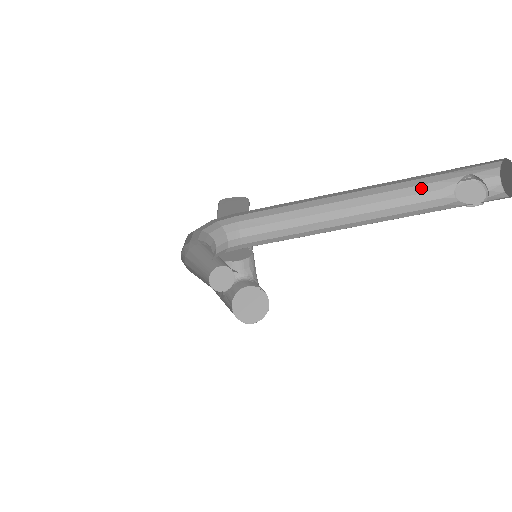
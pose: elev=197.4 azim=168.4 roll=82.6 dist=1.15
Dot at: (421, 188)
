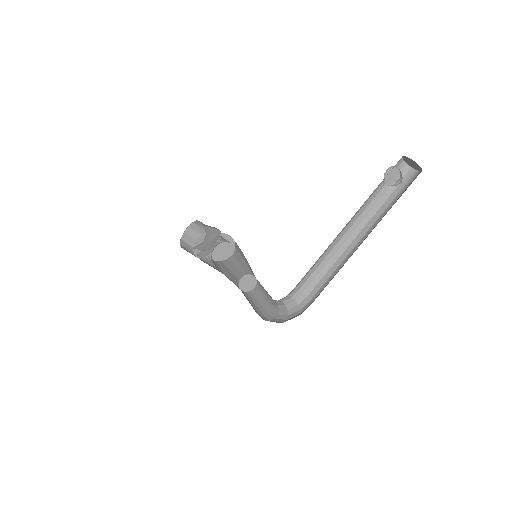
Dot at: (371, 195)
